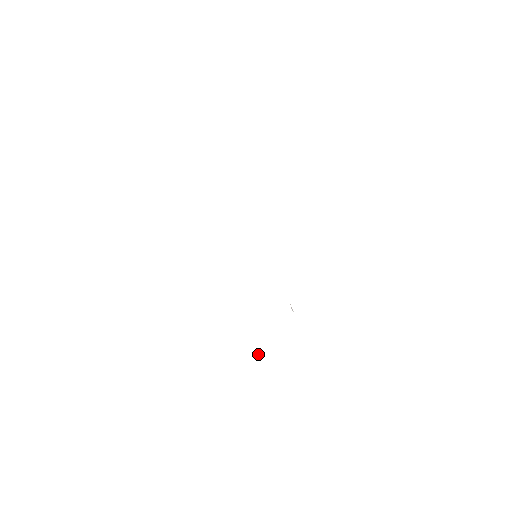
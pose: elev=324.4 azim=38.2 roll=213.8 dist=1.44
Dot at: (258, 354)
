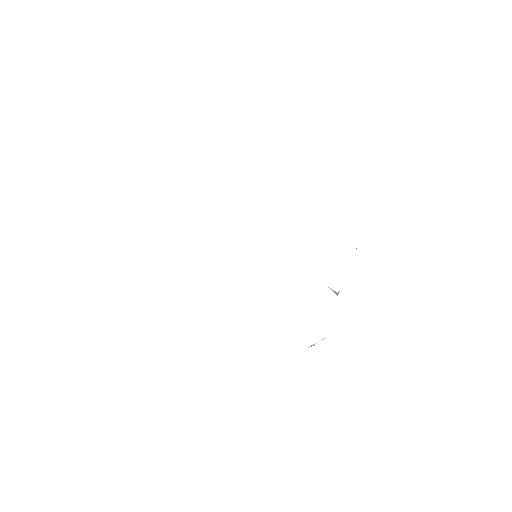
Dot at: occluded
